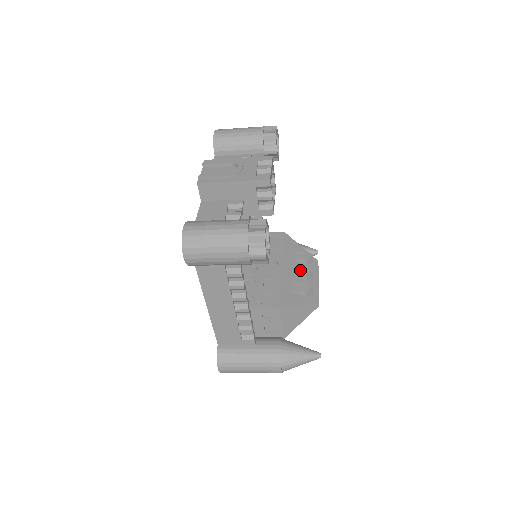
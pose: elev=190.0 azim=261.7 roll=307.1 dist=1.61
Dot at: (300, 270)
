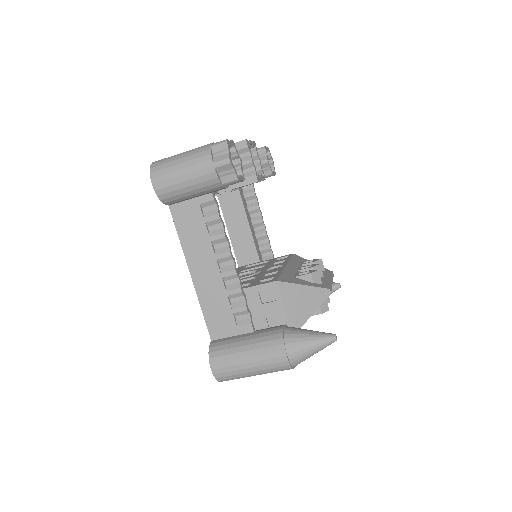
Dot at: occluded
